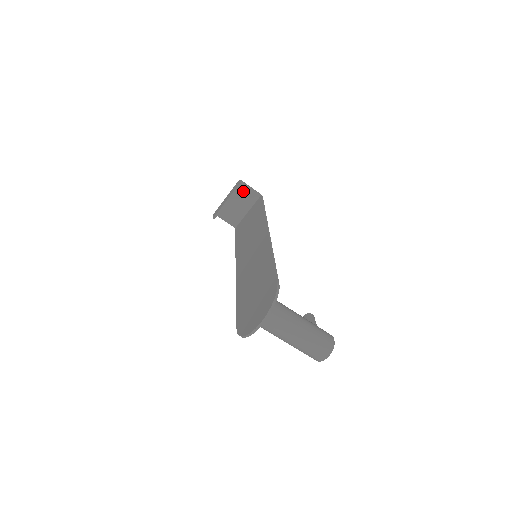
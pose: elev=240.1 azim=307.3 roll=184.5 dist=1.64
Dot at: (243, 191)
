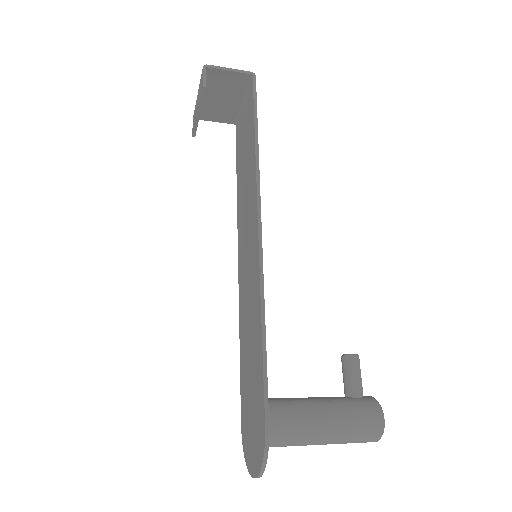
Dot at: (219, 79)
